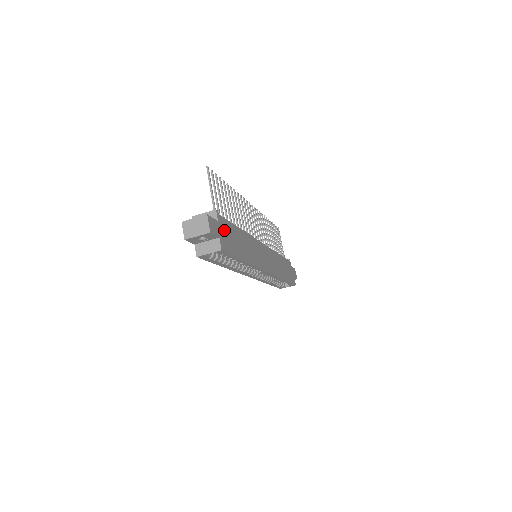
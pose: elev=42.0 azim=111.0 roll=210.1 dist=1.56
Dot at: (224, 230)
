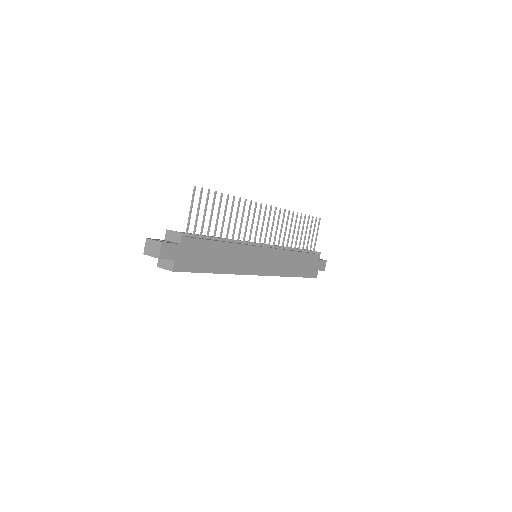
Dot at: (188, 250)
